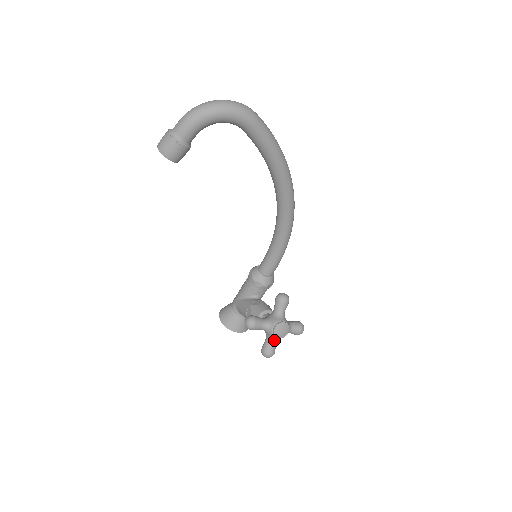
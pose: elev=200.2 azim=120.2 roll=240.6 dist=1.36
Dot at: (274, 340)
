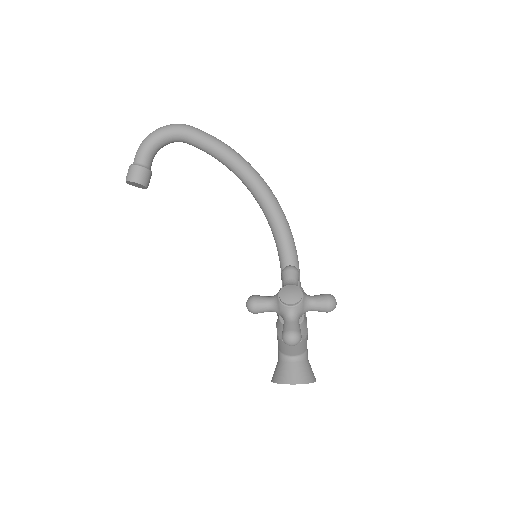
Dot at: (289, 314)
